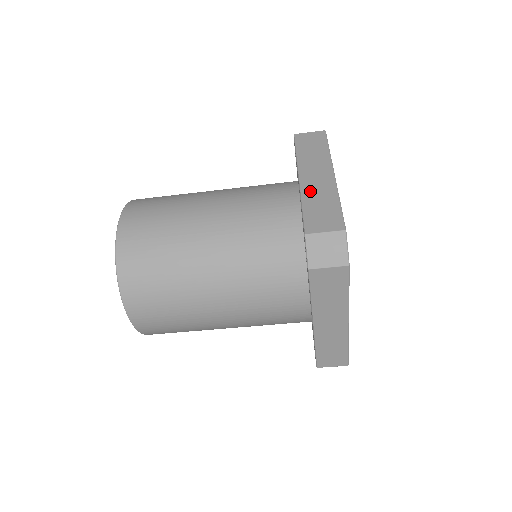
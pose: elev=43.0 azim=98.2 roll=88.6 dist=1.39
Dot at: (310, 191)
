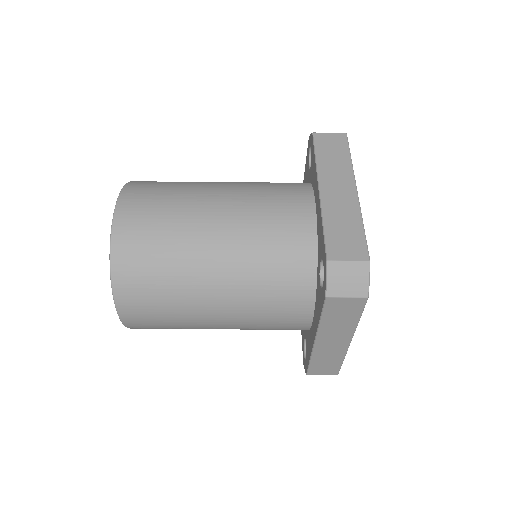
Dot at: occluded
